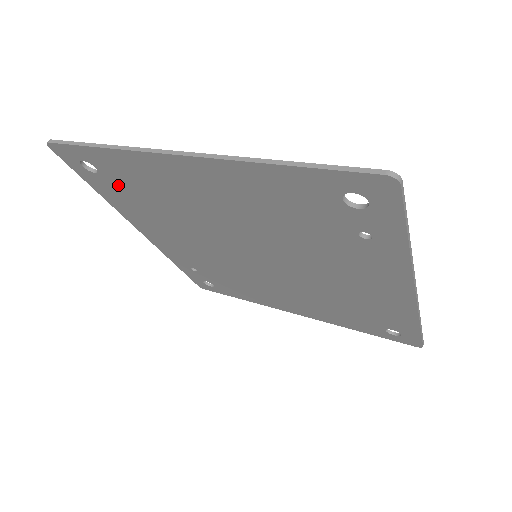
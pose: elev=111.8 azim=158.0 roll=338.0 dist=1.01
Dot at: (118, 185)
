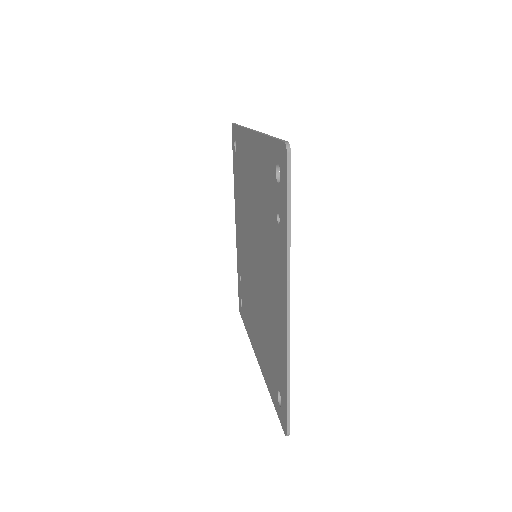
Dot at: (238, 165)
